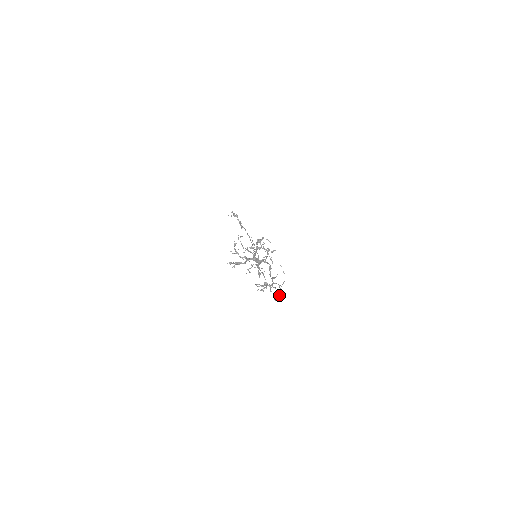
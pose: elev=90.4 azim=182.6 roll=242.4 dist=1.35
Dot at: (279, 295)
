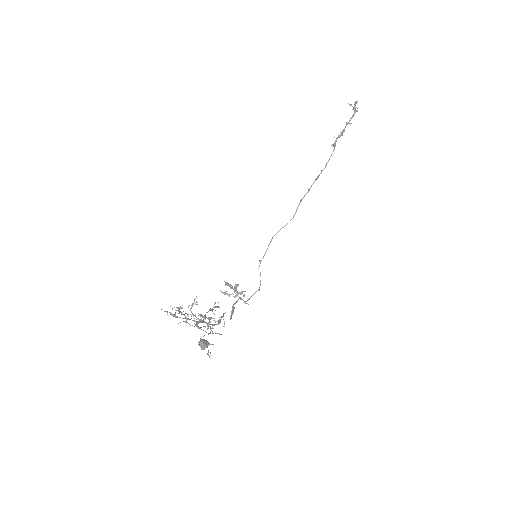
Dot at: (204, 346)
